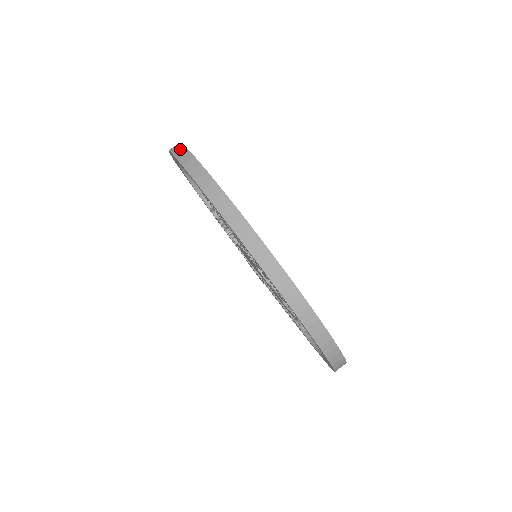
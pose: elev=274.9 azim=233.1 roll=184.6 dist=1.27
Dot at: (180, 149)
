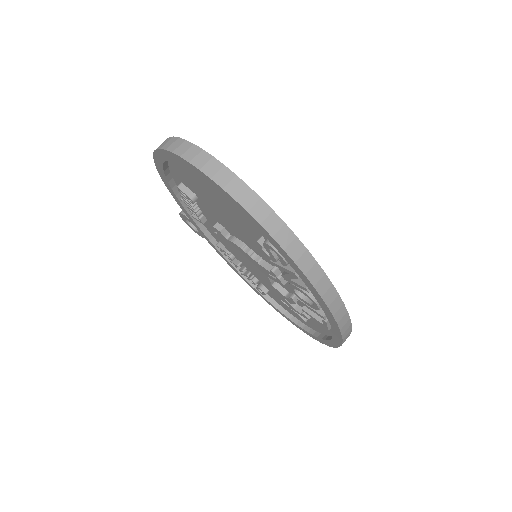
Dot at: (239, 187)
